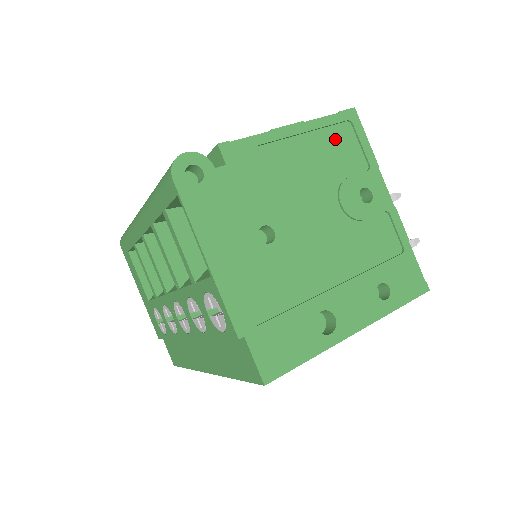
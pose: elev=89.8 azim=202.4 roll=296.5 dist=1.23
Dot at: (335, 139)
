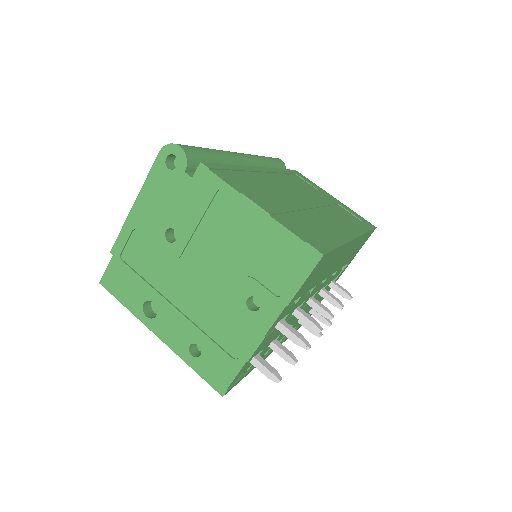
Dot at: (280, 251)
